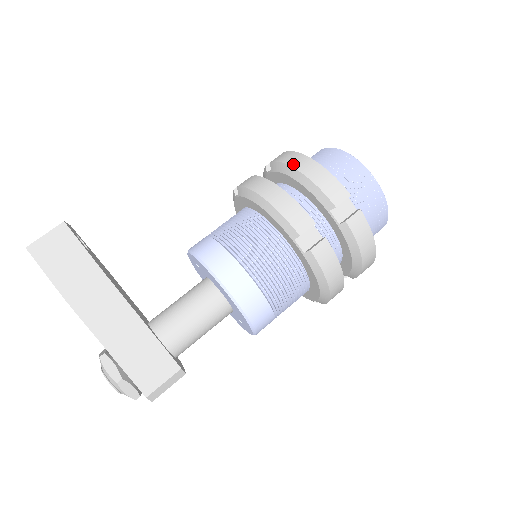
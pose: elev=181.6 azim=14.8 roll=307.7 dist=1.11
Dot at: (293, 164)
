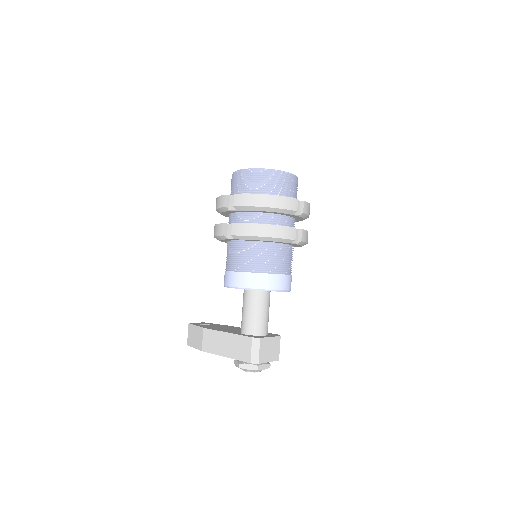
Dot at: occluded
